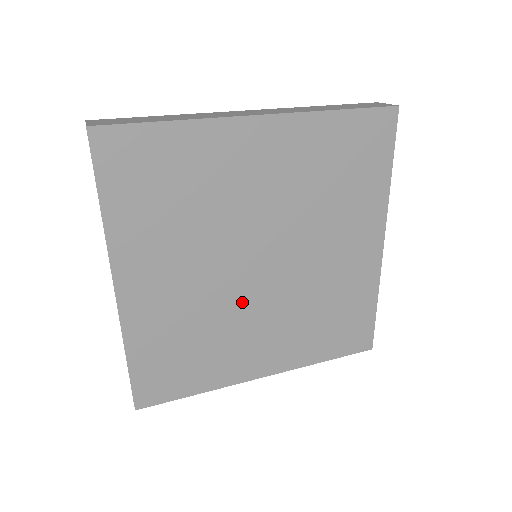
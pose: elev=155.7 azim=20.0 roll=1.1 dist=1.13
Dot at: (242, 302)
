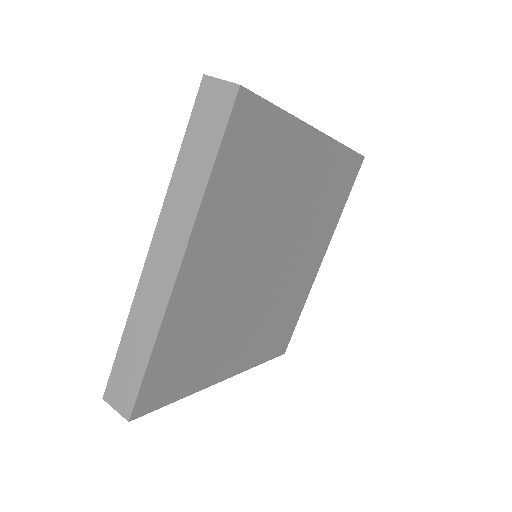
Dot at: (245, 299)
